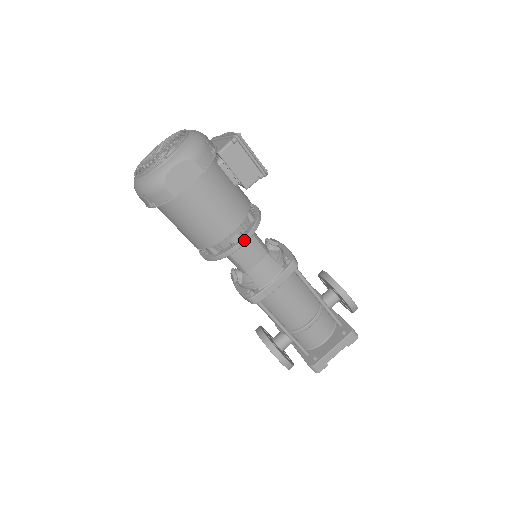
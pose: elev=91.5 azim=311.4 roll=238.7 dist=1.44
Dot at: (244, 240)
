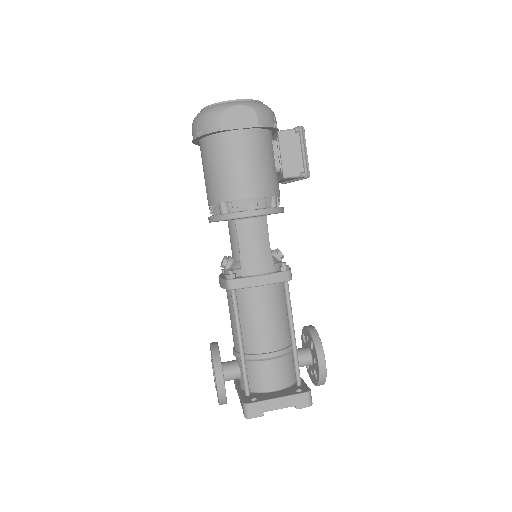
Dot at: (257, 212)
